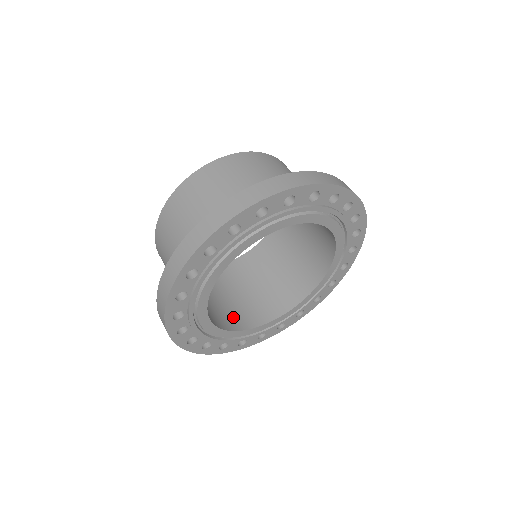
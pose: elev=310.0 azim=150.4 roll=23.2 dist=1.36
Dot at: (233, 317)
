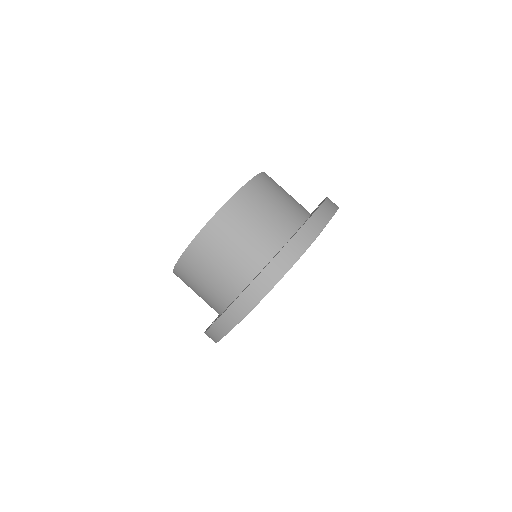
Dot at: occluded
